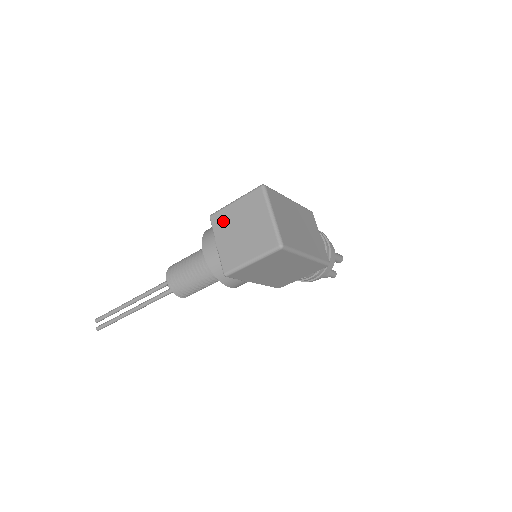
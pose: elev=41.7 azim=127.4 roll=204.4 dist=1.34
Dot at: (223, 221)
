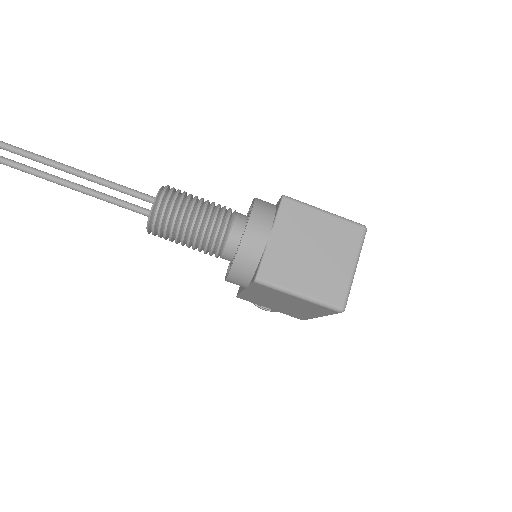
Dot at: (297, 219)
